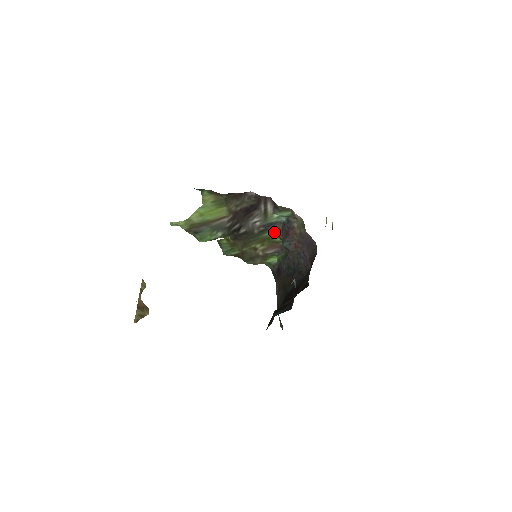
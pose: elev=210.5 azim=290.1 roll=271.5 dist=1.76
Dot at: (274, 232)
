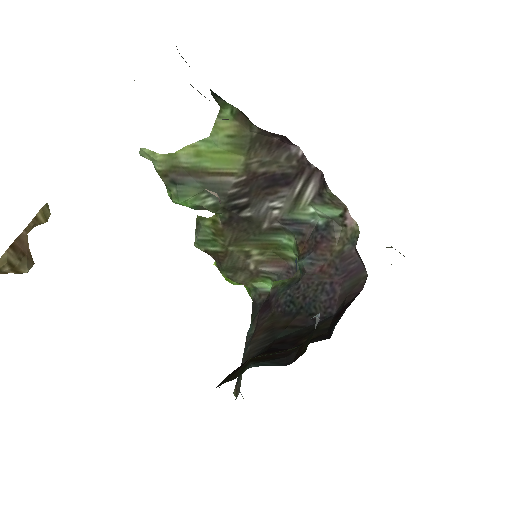
Dot at: (292, 238)
